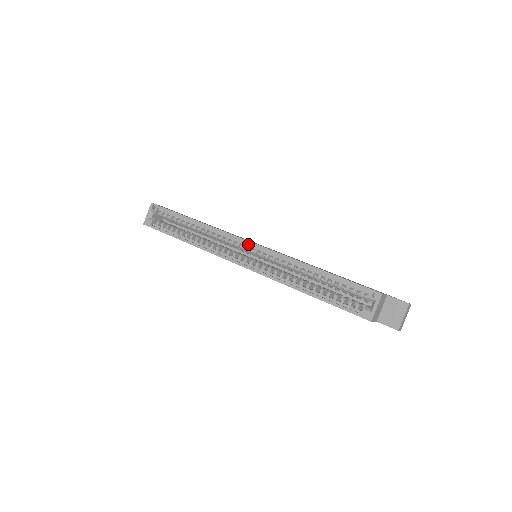
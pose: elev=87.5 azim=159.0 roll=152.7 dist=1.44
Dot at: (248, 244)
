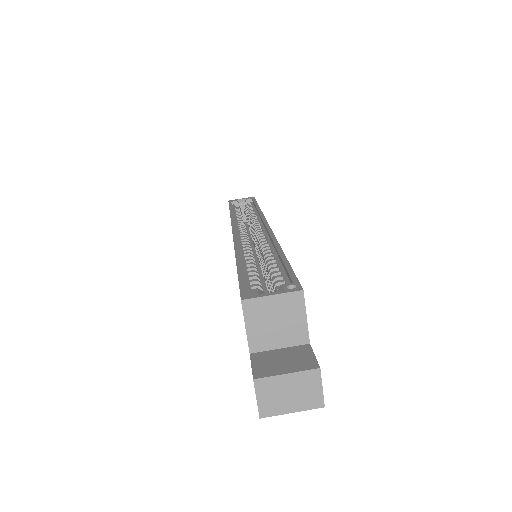
Dot at: (264, 227)
